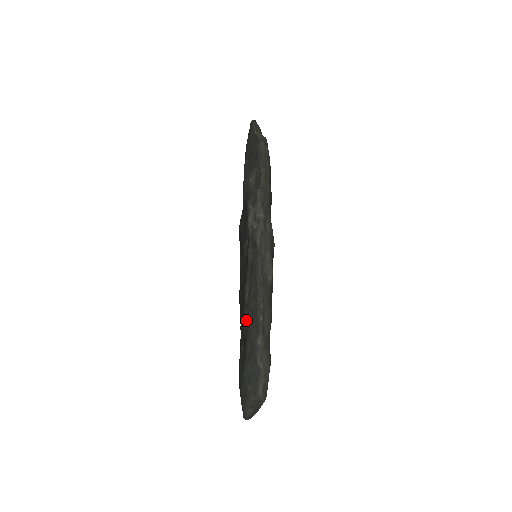
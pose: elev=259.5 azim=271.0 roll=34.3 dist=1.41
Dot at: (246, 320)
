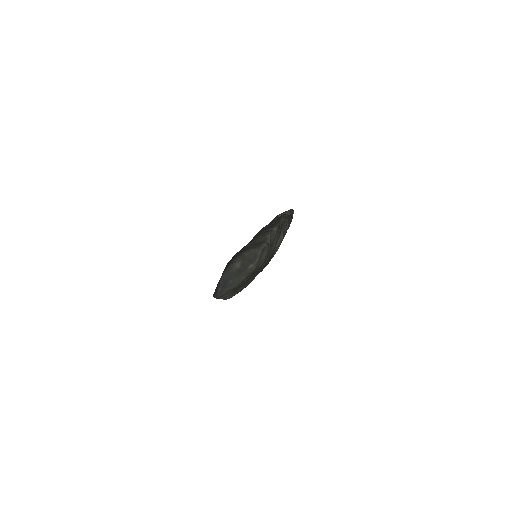
Dot at: occluded
